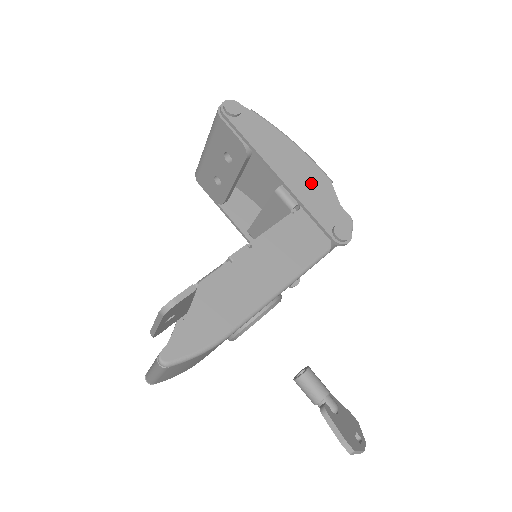
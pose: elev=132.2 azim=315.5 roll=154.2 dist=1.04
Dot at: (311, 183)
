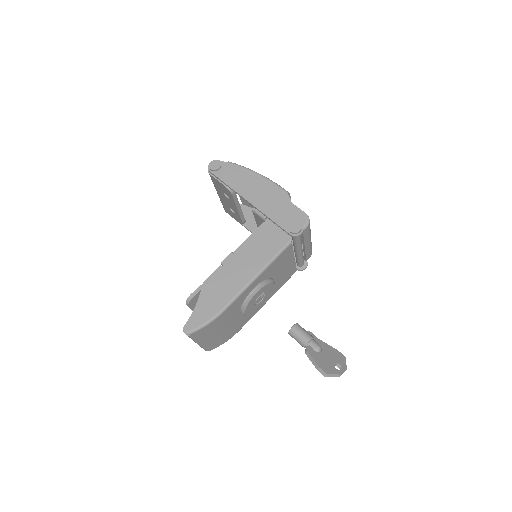
Dot at: (272, 199)
